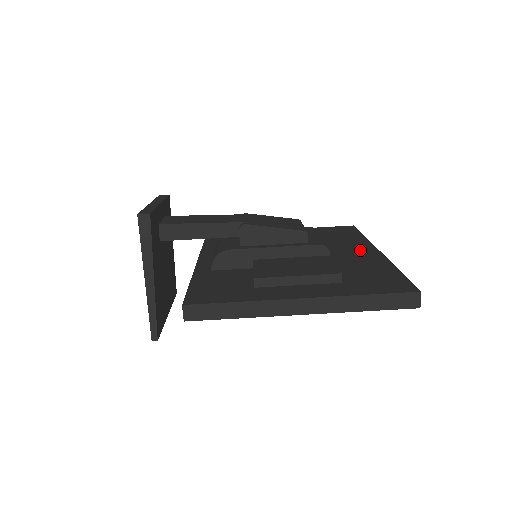
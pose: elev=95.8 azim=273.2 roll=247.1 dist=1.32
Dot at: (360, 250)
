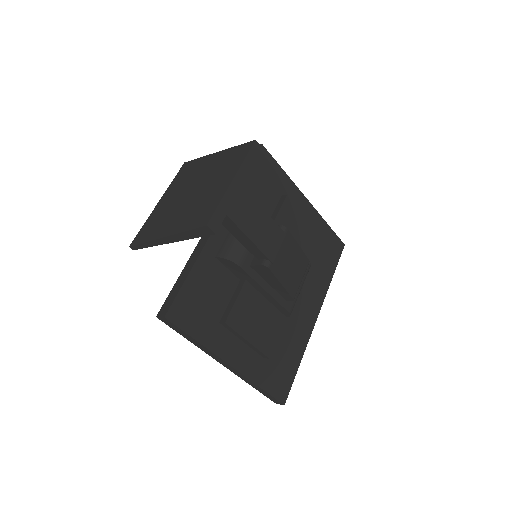
Dot at: (311, 306)
